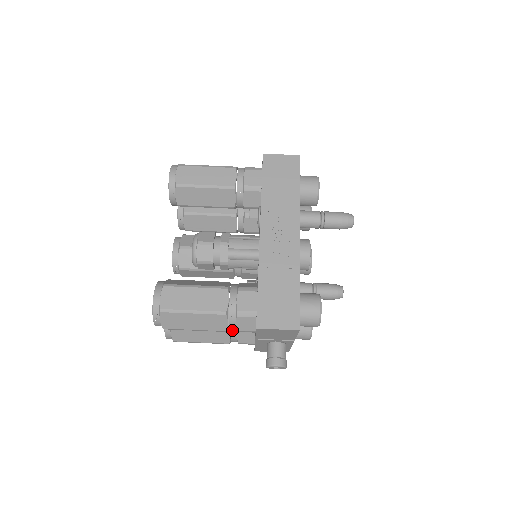
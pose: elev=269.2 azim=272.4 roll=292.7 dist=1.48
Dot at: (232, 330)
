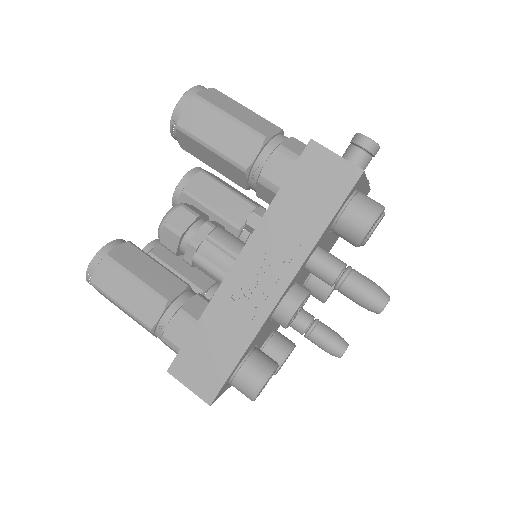
Dot at: occluded
